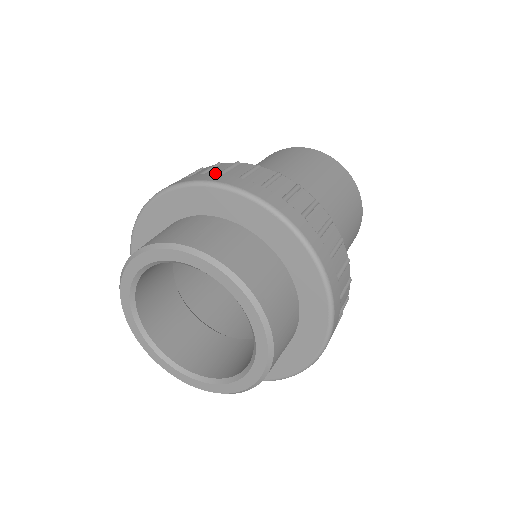
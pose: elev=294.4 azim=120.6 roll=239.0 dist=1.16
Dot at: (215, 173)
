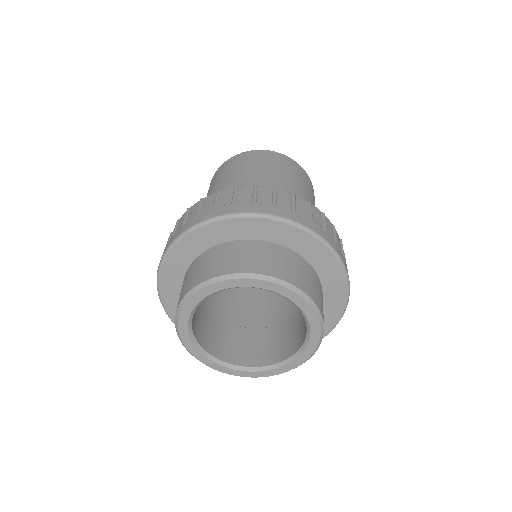
Dot at: (209, 209)
